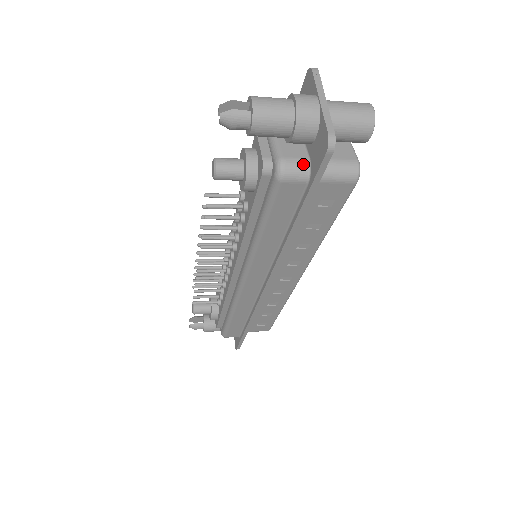
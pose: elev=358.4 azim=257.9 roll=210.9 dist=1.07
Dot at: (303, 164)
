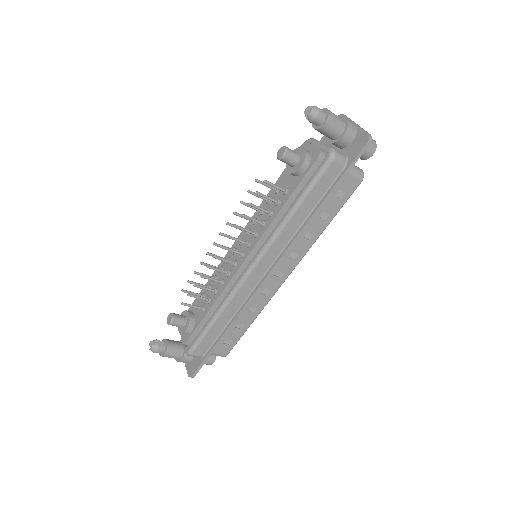
Dot at: (344, 155)
